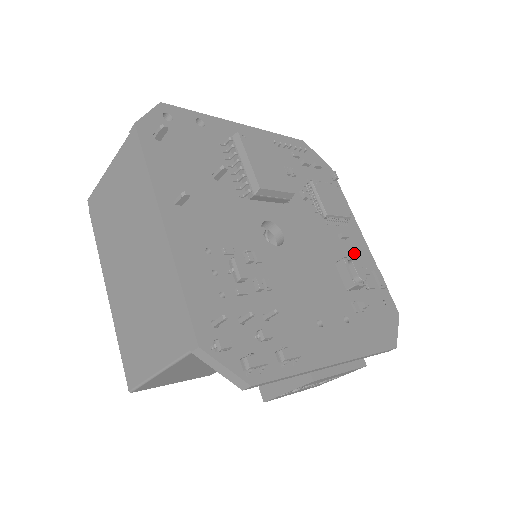
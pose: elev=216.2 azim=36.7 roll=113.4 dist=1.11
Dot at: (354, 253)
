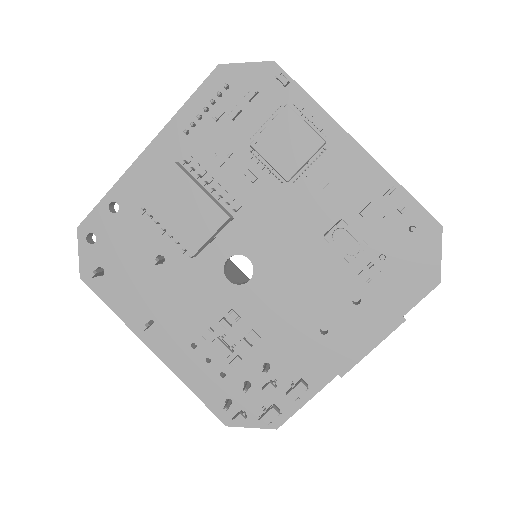
Dot at: (349, 192)
